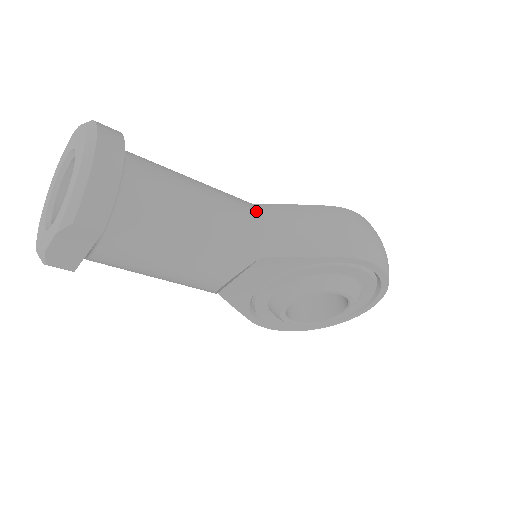
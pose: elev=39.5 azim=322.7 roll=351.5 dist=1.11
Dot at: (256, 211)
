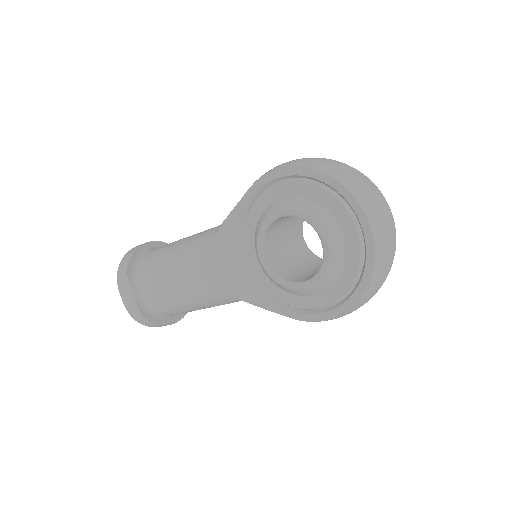
Dot at: occluded
